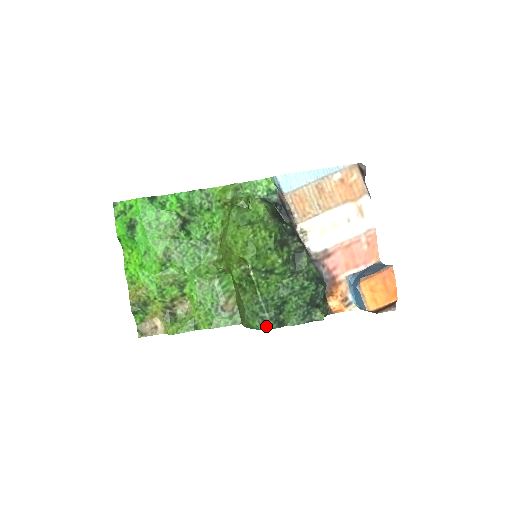
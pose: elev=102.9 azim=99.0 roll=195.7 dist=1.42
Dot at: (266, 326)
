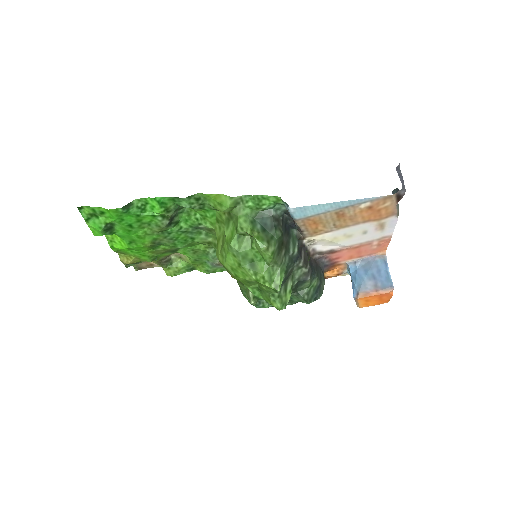
Dot at: (262, 307)
